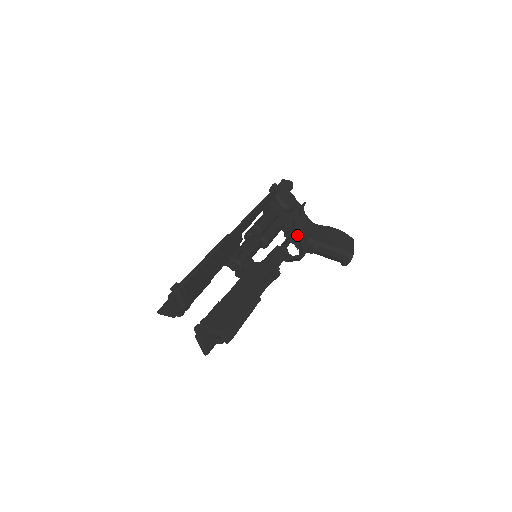
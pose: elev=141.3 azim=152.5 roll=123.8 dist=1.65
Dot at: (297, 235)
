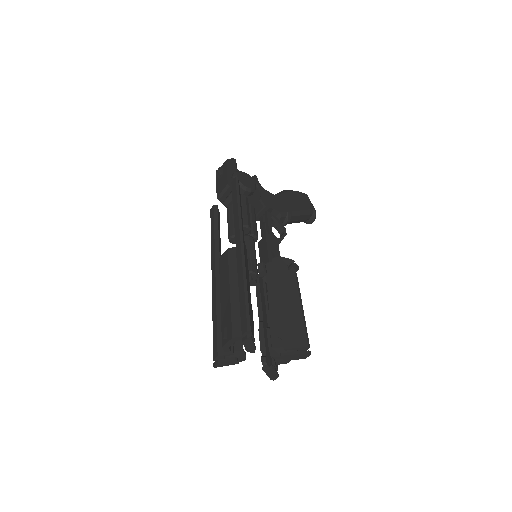
Dot at: (269, 214)
